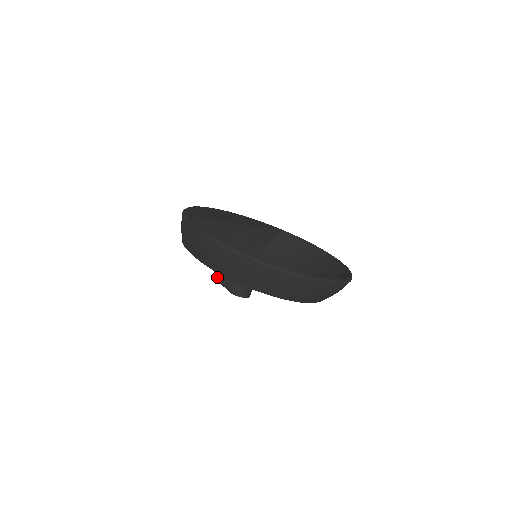
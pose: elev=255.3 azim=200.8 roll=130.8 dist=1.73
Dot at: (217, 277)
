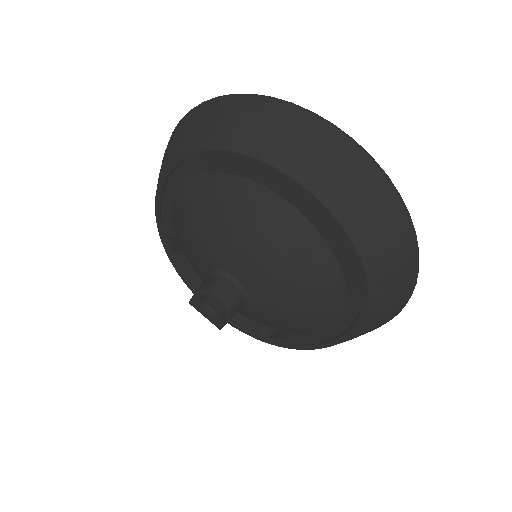
Dot at: occluded
